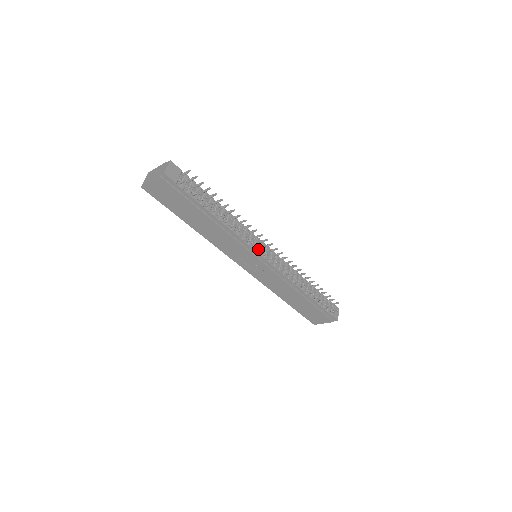
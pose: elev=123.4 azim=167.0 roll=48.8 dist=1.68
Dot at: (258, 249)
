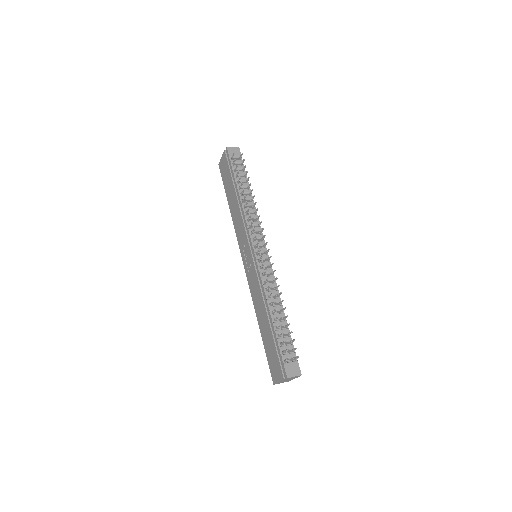
Dot at: (253, 238)
